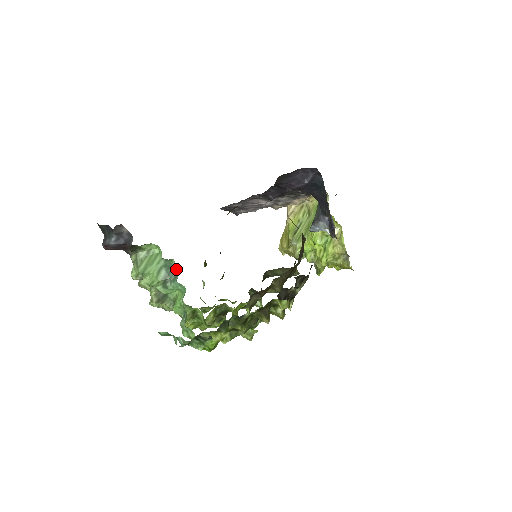
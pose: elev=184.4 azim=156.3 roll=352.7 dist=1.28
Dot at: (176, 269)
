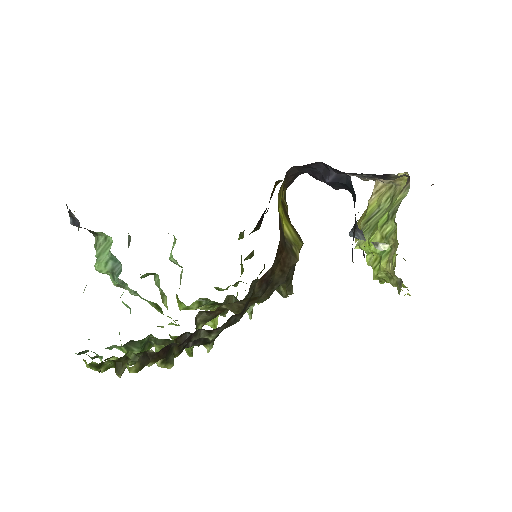
Dot at: (121, 265)
